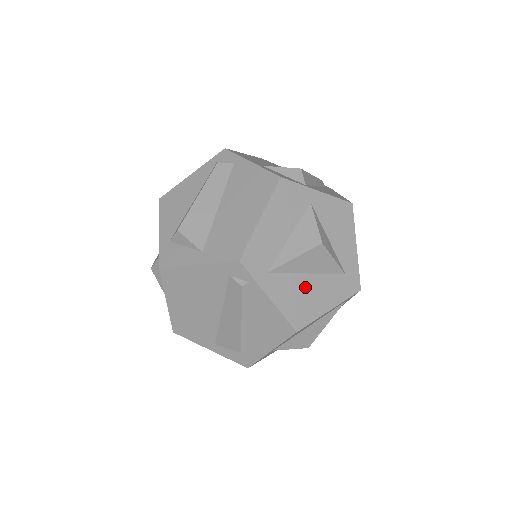
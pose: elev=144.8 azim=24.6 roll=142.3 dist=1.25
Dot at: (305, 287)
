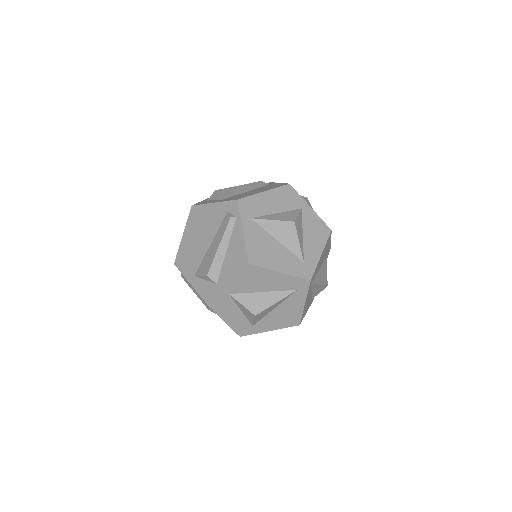
Dot at: (270, 245)
